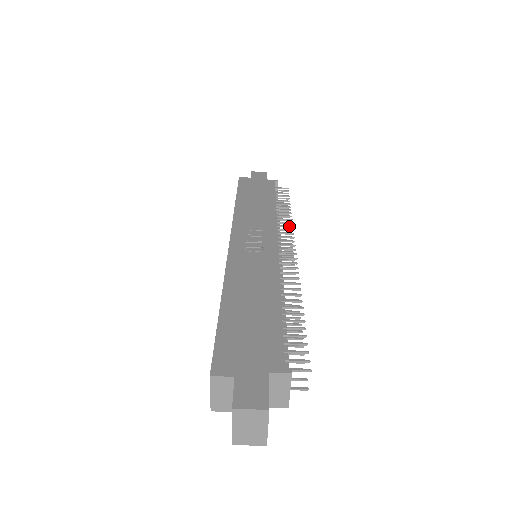
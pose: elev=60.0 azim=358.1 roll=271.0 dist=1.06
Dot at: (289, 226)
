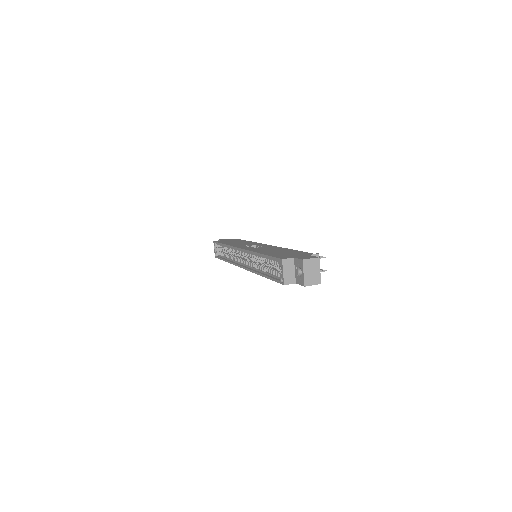
Dot at: occluded
